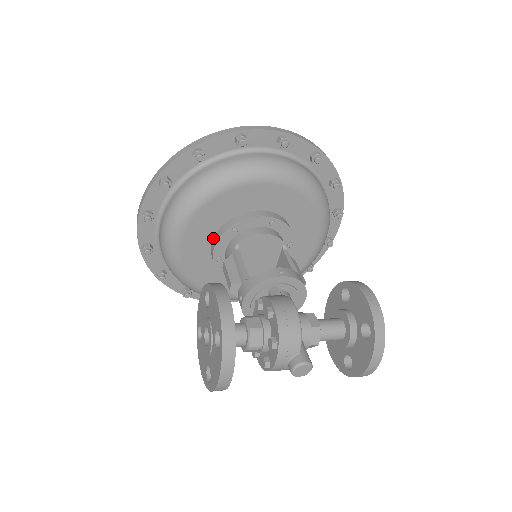
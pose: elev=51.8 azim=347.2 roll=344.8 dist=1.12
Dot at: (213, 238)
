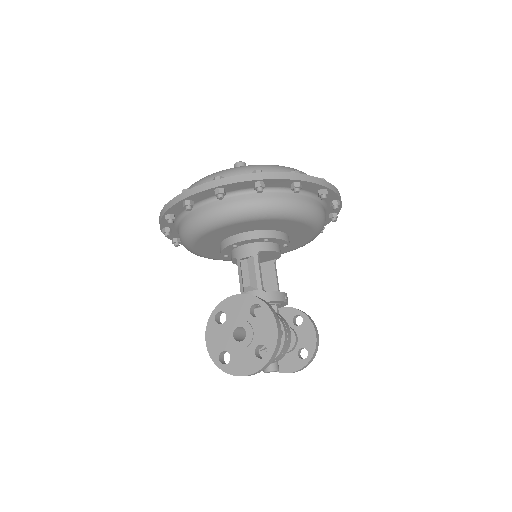
Dot at: (245, 232)
